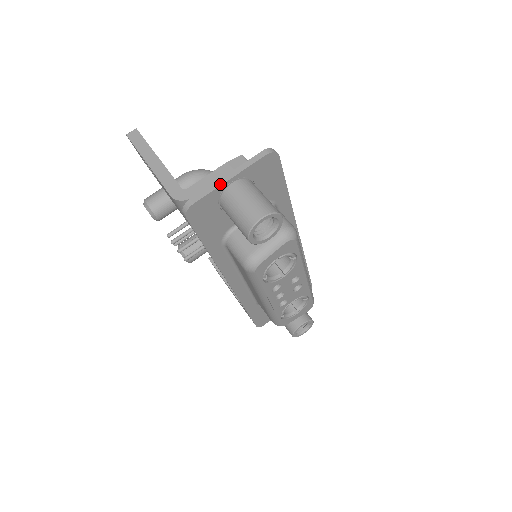
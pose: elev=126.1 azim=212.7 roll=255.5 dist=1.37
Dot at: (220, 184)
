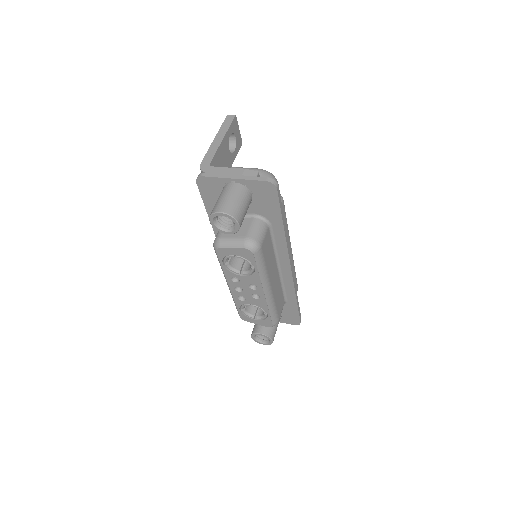
Dot at: (226, 177)
